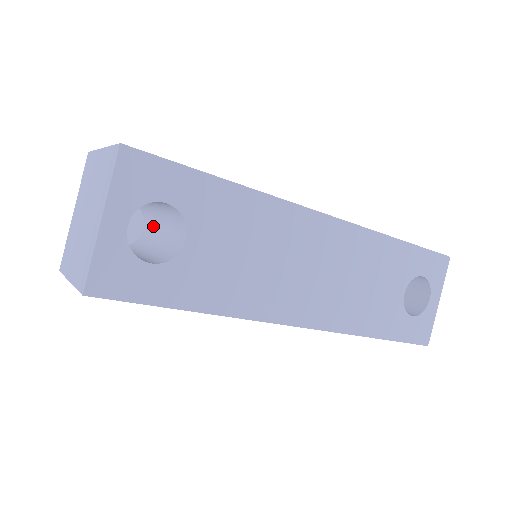
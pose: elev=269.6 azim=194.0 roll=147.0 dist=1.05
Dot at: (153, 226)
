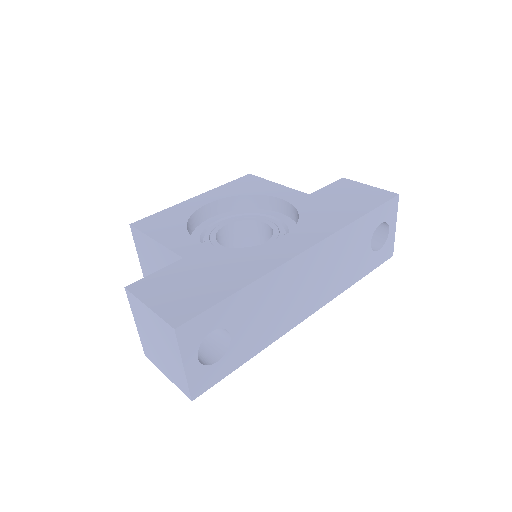
Dot at: occluded
